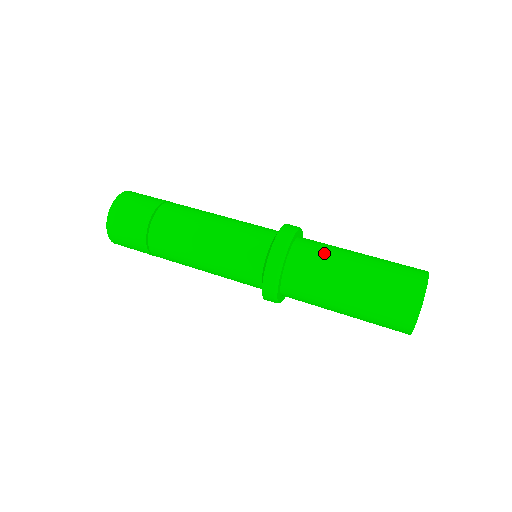
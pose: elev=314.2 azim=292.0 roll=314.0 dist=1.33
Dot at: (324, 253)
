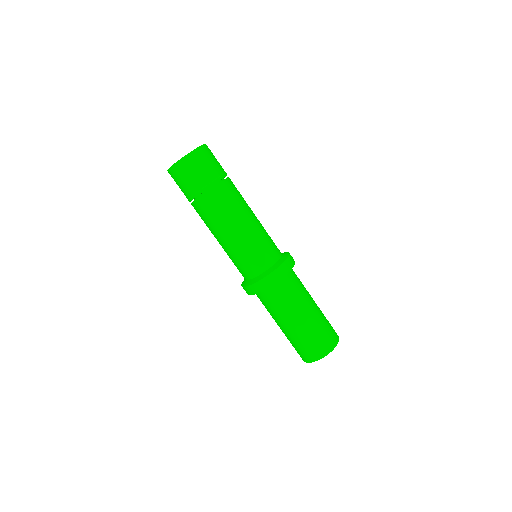
Dot at: (272, 309)
